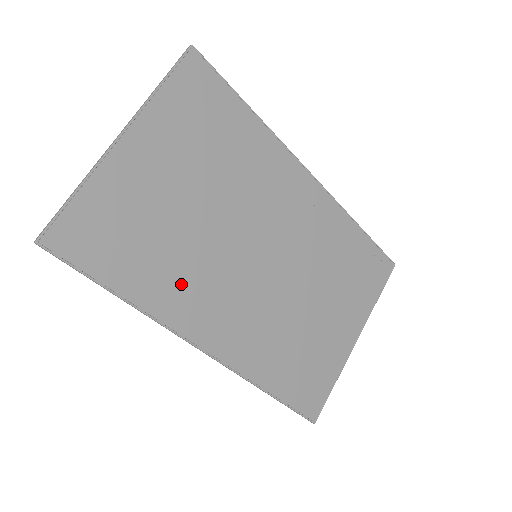
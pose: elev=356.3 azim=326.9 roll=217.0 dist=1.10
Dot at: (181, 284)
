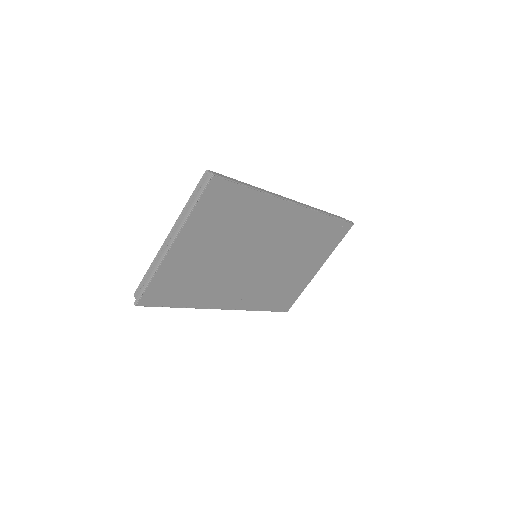
Dot at: (211, 290)
